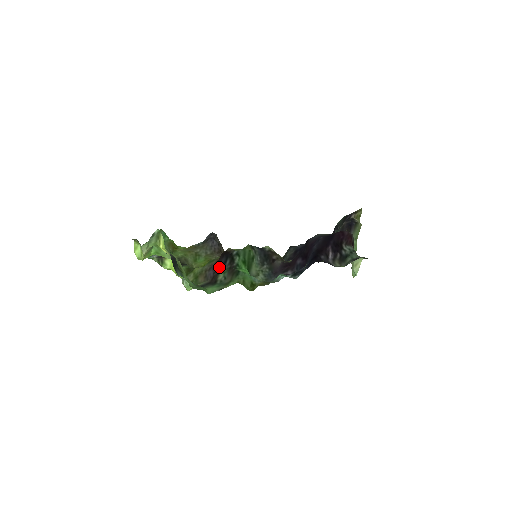
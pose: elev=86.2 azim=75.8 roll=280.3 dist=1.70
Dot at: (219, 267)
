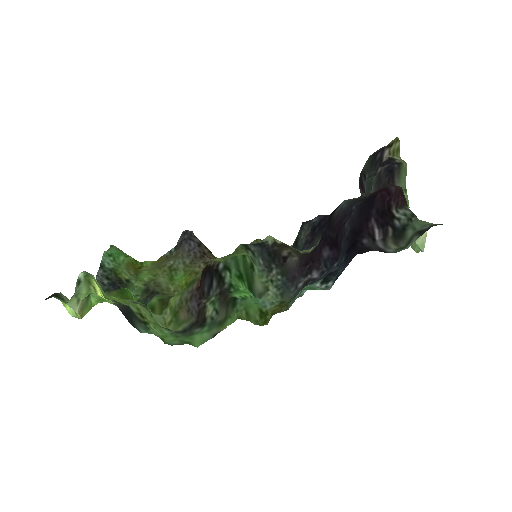
Dot at: (203, 295)
